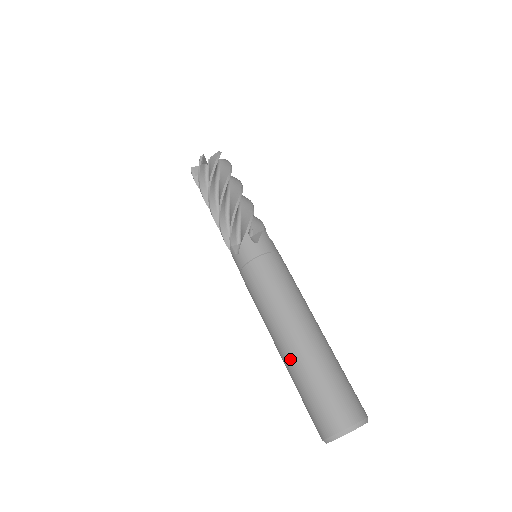
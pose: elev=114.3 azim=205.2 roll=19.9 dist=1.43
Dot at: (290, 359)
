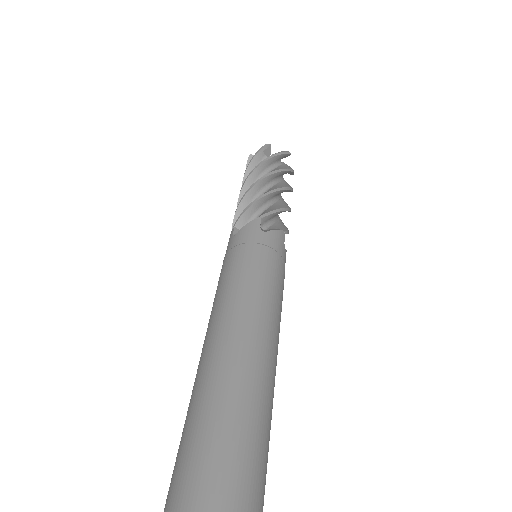
Dot at: (203, 373)
